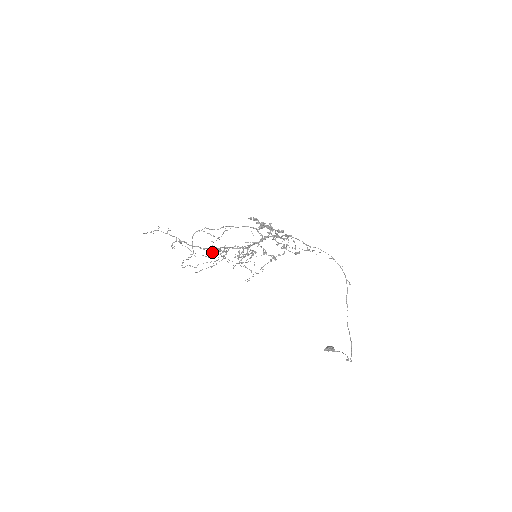
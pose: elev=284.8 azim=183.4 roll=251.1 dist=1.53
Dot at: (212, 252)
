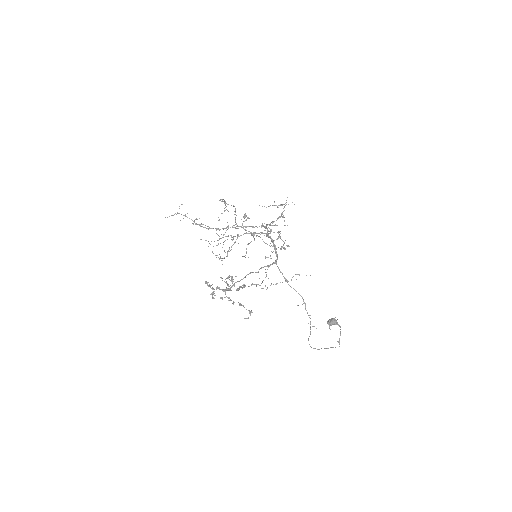
Dot at: occluded
